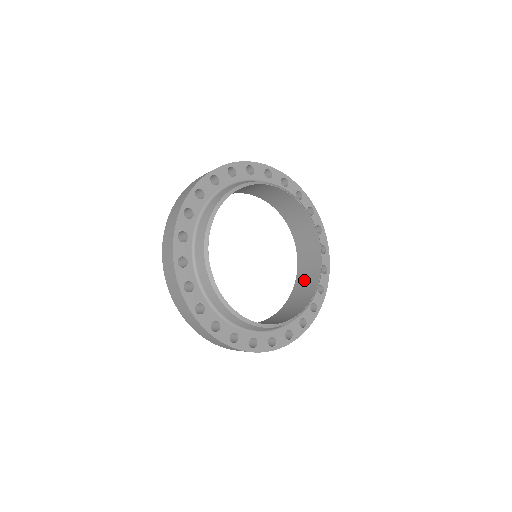
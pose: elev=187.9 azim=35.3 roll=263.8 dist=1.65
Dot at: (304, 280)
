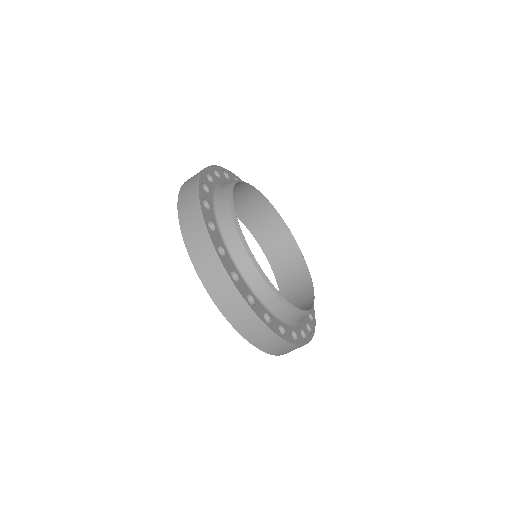
Dot at: (293, 294)
